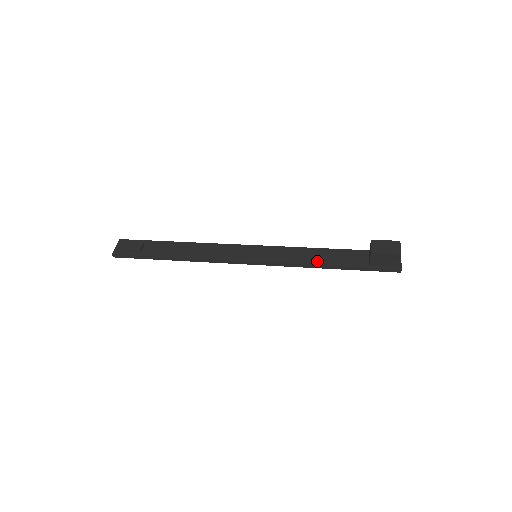
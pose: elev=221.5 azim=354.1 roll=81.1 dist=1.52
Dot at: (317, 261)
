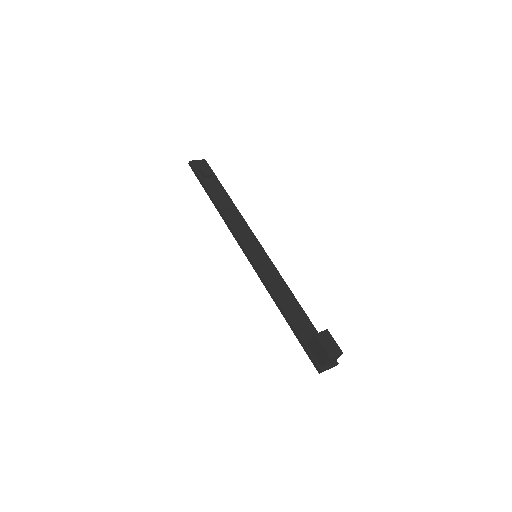
Dot at: (282, 301)
